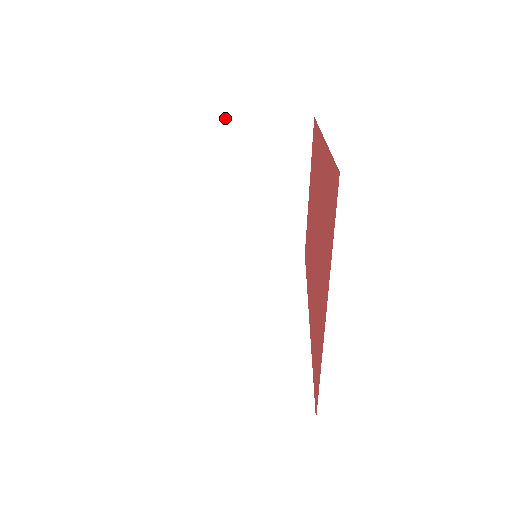
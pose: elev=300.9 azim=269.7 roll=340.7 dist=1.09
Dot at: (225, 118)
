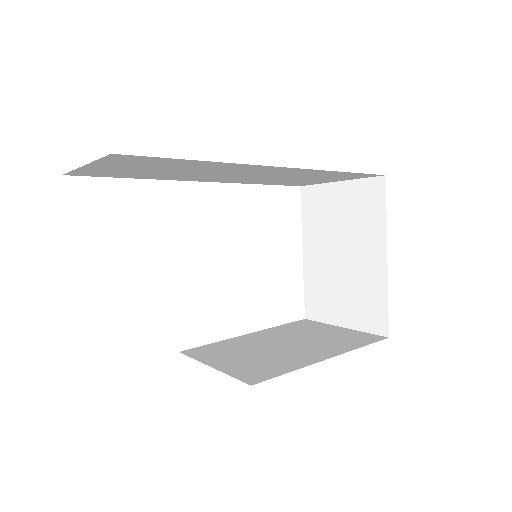
Dot at: (322, 323)
